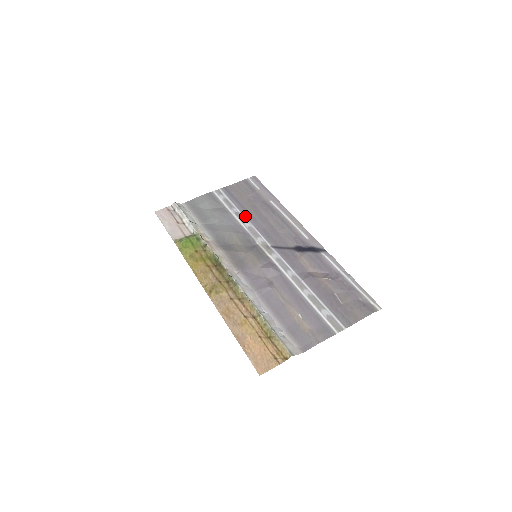
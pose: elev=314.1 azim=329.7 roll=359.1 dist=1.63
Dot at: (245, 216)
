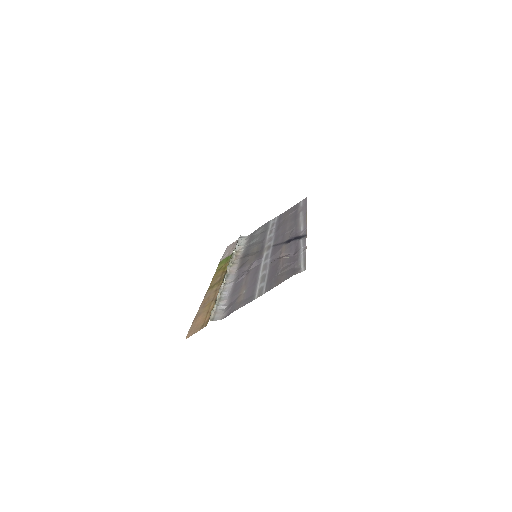
Dot at: (275, 230)
